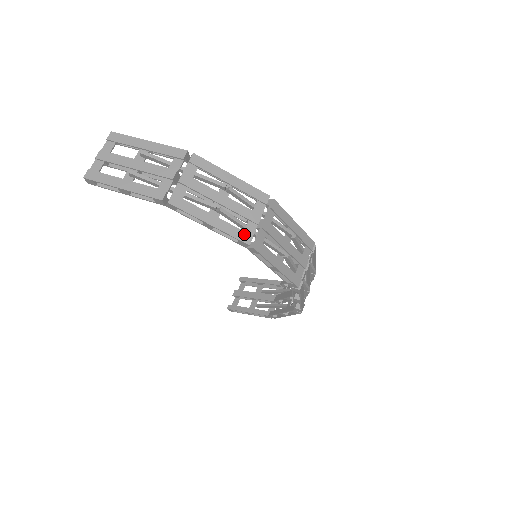
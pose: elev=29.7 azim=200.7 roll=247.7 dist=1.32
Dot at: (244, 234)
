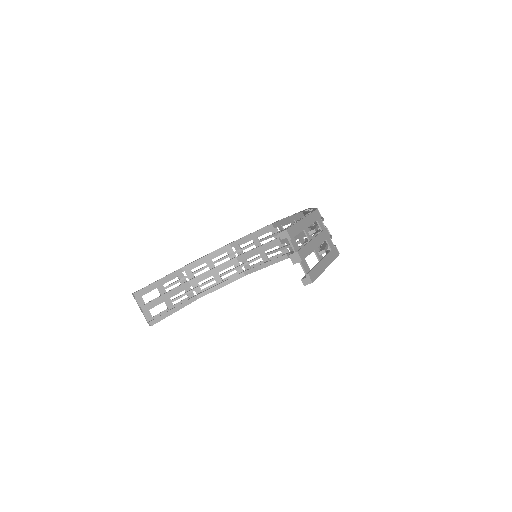
Dot at: occluded
